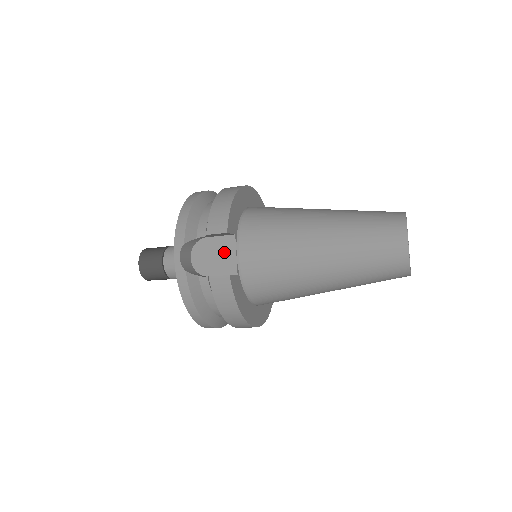
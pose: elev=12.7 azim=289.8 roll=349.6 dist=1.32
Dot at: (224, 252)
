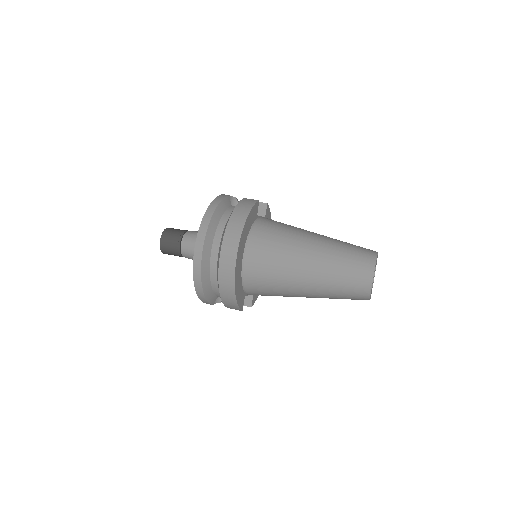
Dot at: occluded
